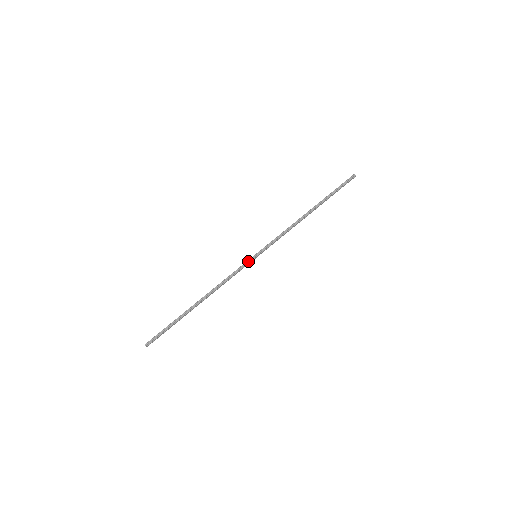
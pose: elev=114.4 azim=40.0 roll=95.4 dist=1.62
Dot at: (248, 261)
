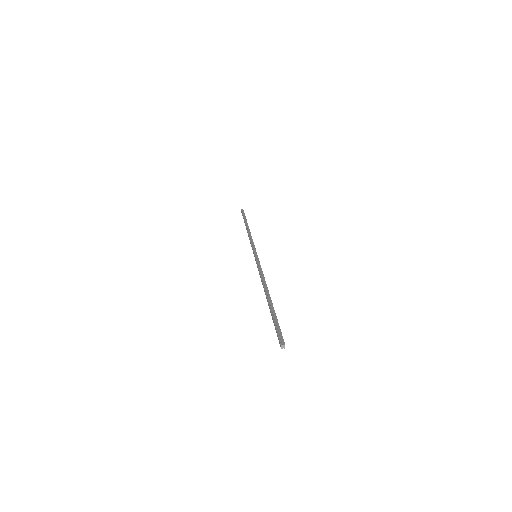
Dot at: (256, 259)
